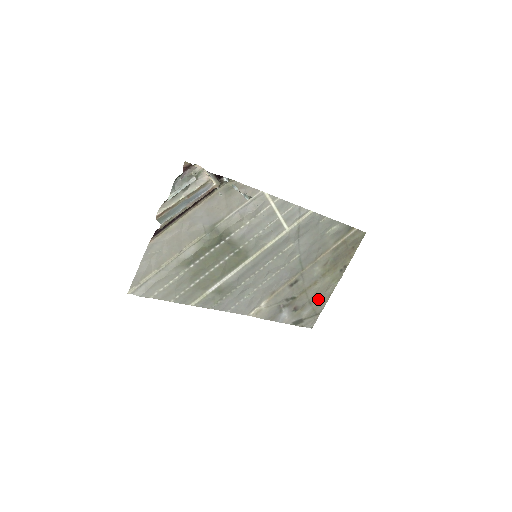
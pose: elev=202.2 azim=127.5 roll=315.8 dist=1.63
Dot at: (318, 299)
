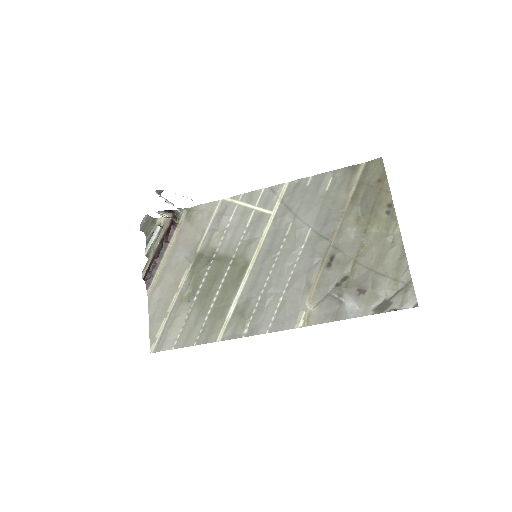
Dot at: (387, 263)
